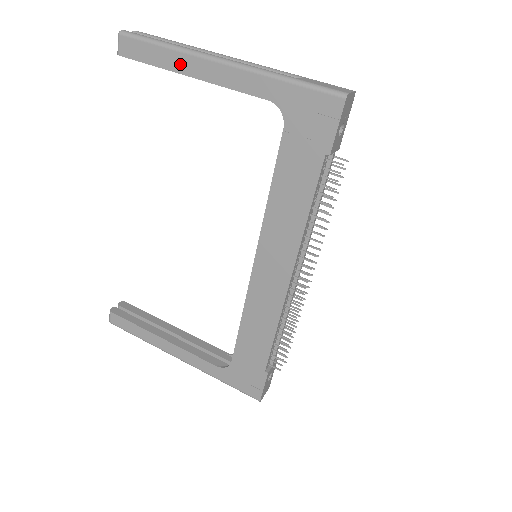
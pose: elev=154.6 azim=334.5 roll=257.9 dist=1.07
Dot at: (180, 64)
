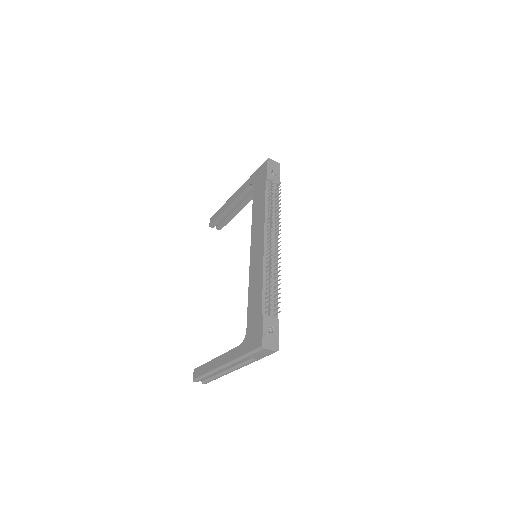
Dot at: (225, 206)
